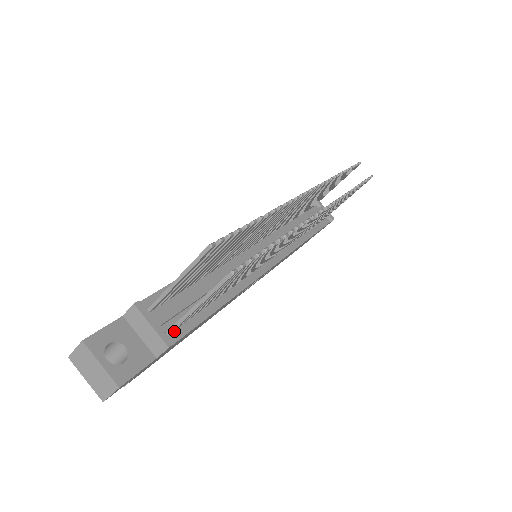
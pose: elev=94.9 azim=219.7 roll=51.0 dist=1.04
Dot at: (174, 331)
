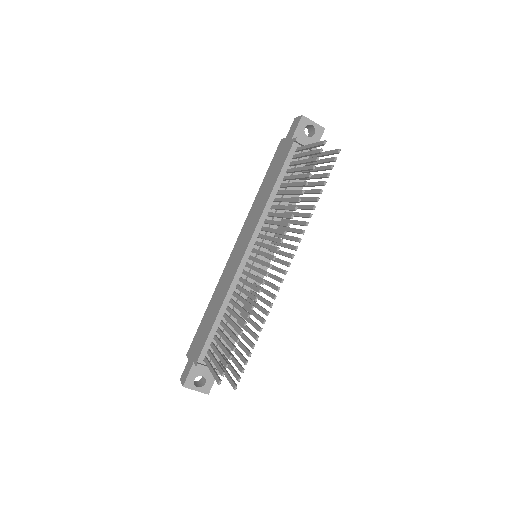
Dot at: occluded
